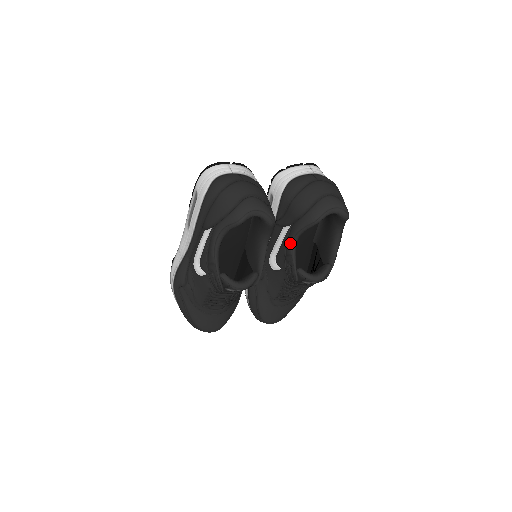
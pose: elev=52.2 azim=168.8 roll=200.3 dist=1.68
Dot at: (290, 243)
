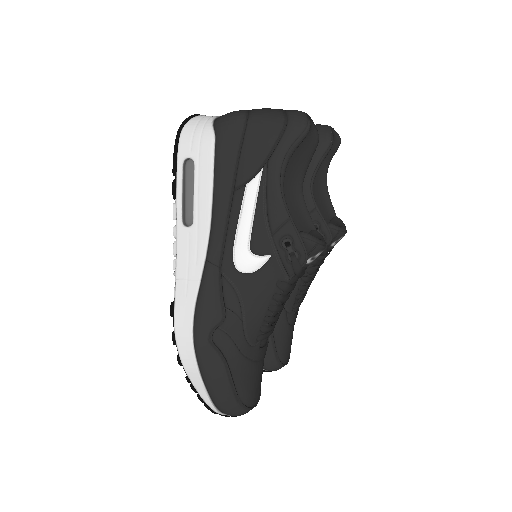
Dot at: (308, 194)
